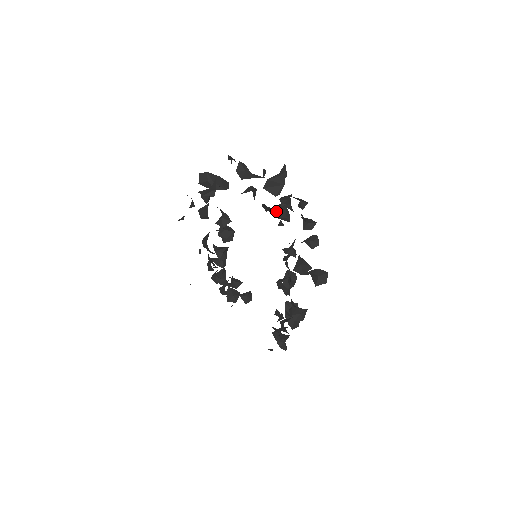
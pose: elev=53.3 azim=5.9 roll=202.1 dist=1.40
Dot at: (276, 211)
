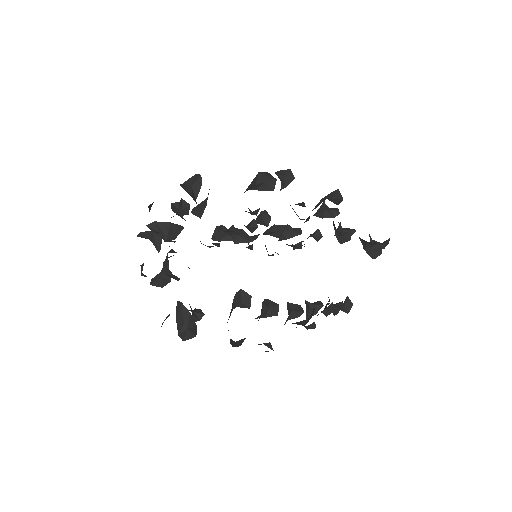
Dot at: (177, 310)
